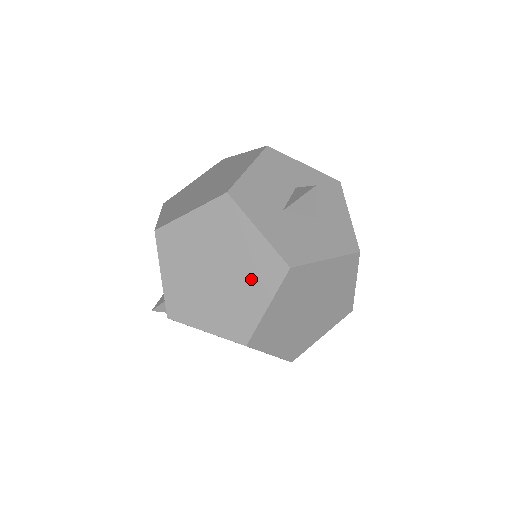
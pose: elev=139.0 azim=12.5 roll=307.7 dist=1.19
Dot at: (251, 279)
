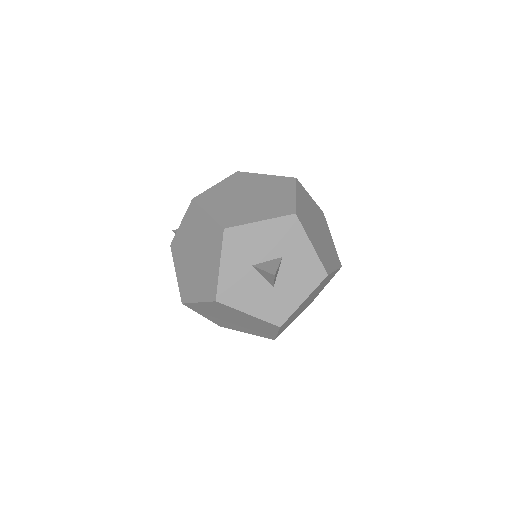
Dot at: (202, 281)
